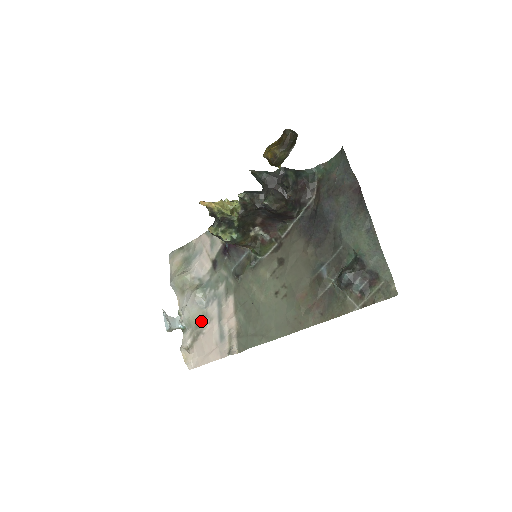
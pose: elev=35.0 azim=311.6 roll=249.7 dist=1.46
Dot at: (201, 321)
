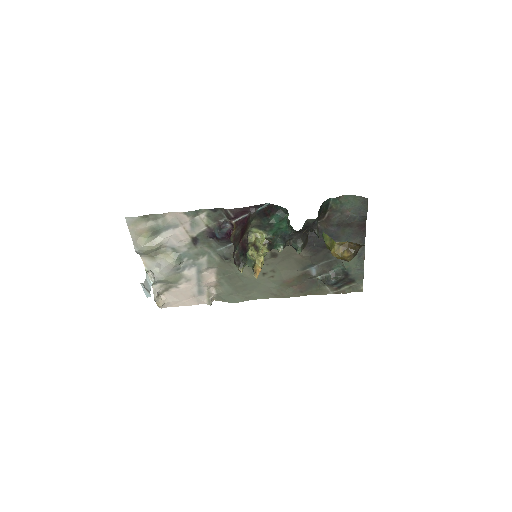
Dot at: (176, 280)
